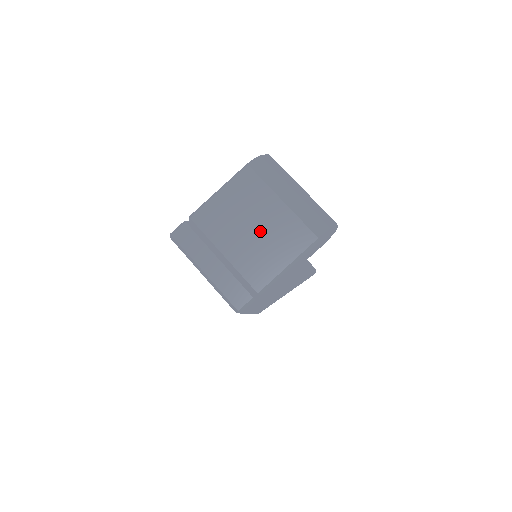
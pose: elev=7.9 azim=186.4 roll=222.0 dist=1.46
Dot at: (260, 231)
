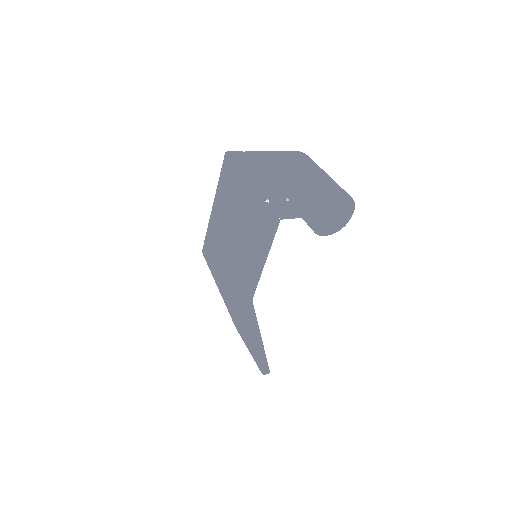
Dot at: (300, 175)
